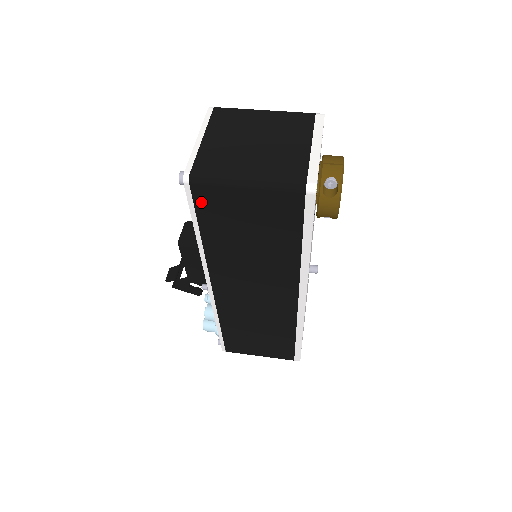
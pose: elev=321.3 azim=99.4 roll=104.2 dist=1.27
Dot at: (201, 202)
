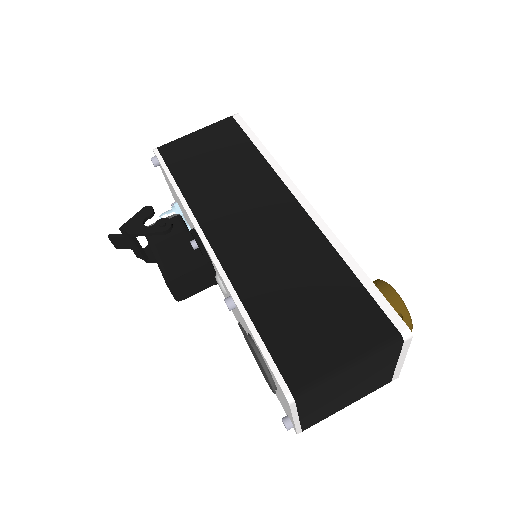
Dot at: occluded
